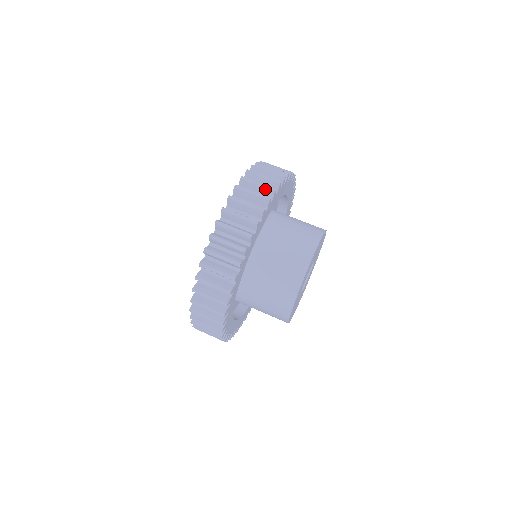
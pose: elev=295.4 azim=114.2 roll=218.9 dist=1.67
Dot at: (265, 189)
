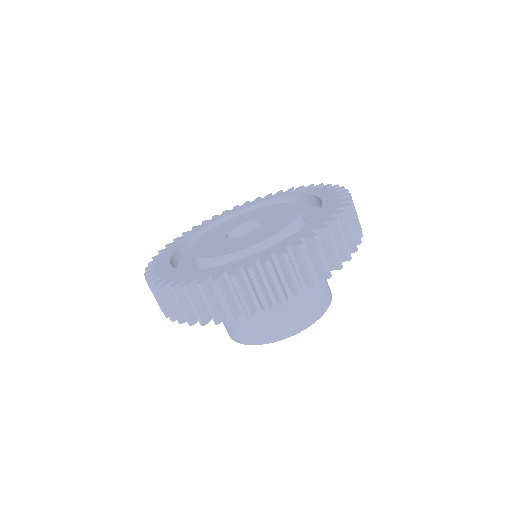
Dot at: (243, 306)
